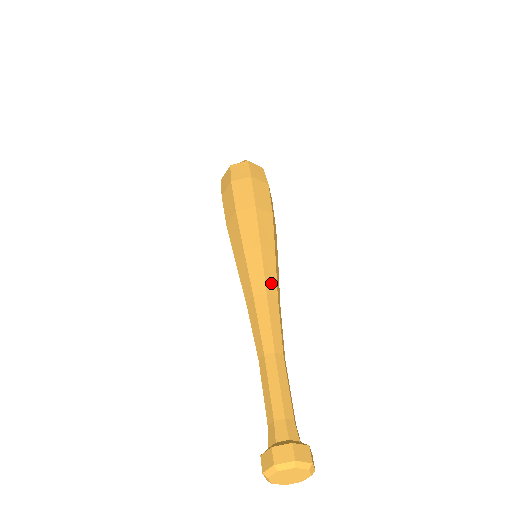
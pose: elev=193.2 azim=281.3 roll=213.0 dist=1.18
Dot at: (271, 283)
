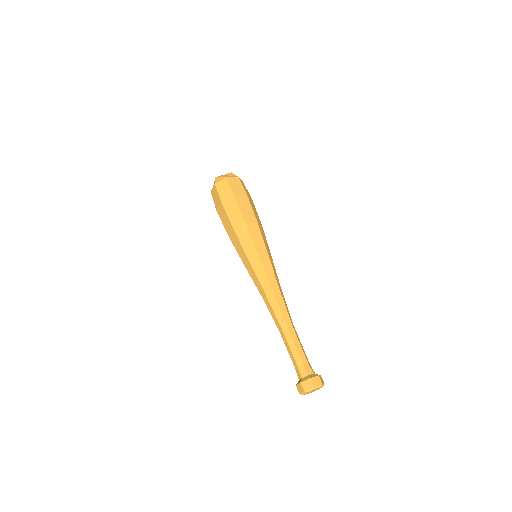
Dot at: (278, 280)
